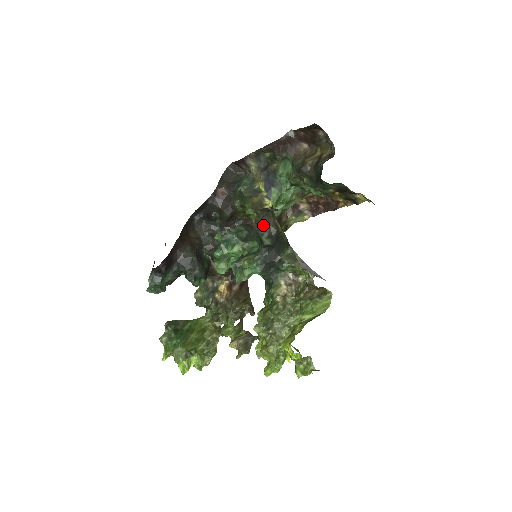
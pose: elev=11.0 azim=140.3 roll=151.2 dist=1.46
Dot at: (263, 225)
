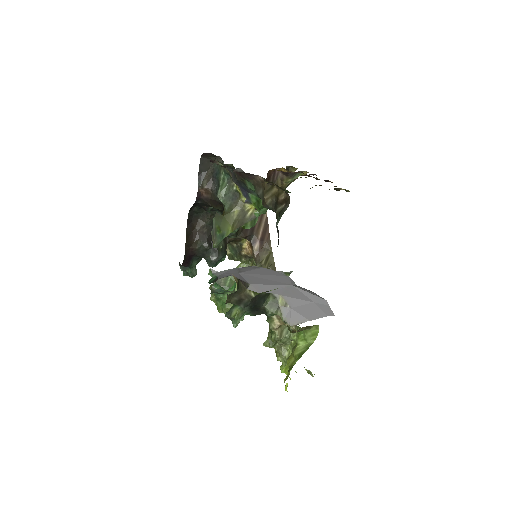
Dot at: (236, 301)
